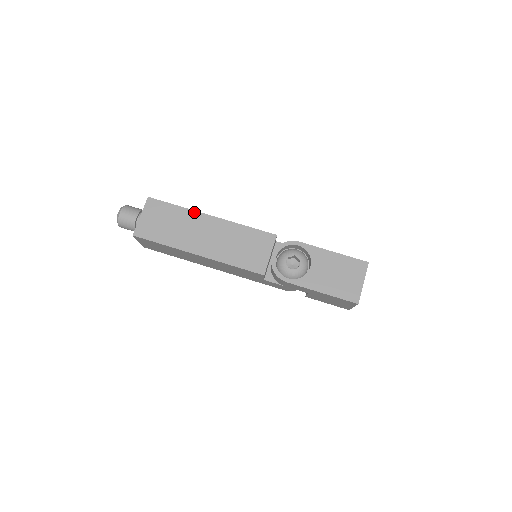
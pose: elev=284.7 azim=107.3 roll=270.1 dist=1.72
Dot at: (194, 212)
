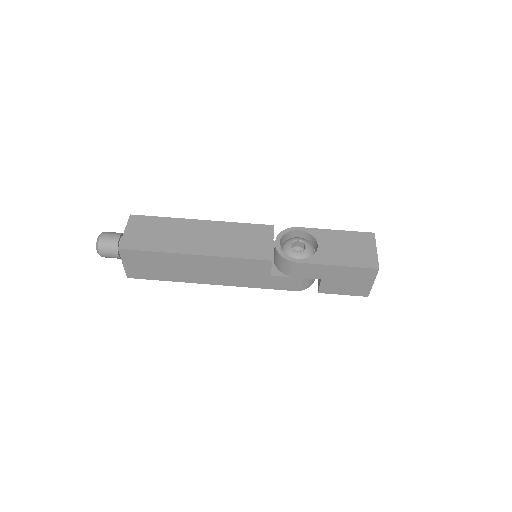
Dot at: (183, 220)
